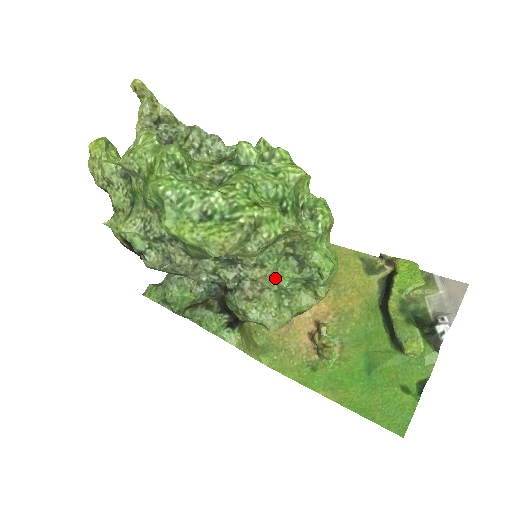
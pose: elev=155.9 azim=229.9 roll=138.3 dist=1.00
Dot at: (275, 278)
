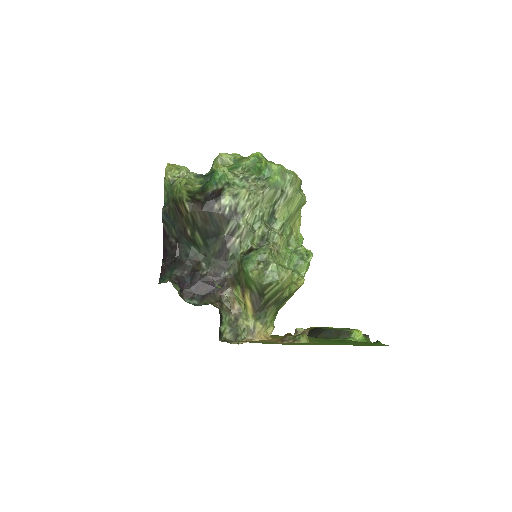
Dot at: (284, 248)
